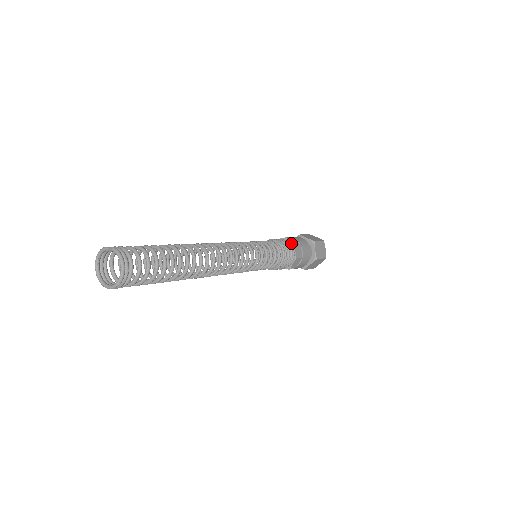
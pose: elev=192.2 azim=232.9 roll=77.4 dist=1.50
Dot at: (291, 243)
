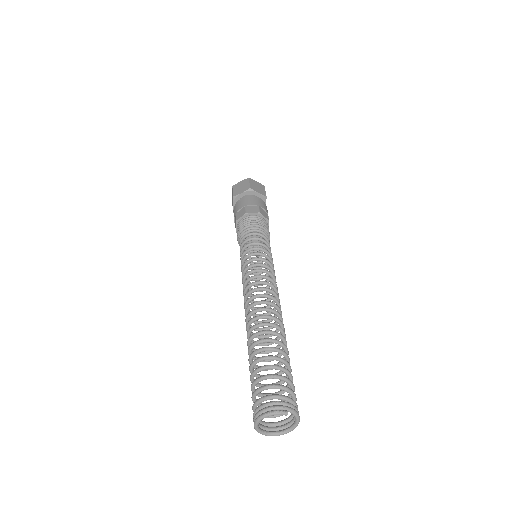
Dot at: (266, 219)
